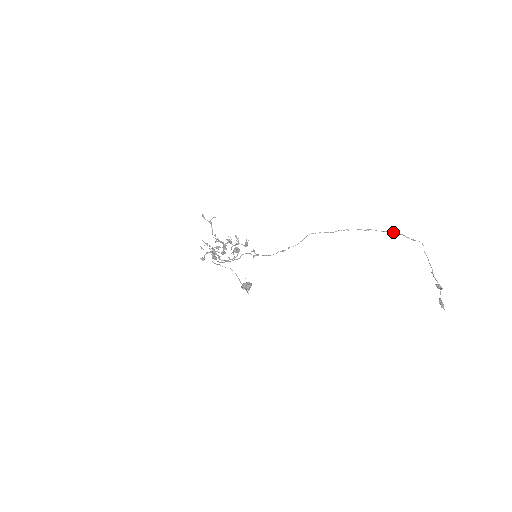
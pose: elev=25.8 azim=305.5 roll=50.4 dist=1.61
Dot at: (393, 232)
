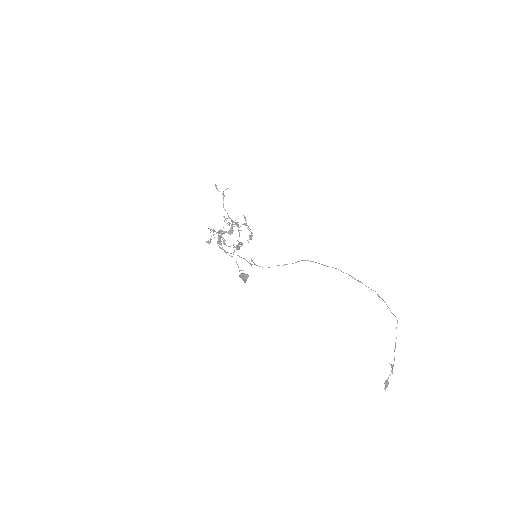
Dot at: occluded
